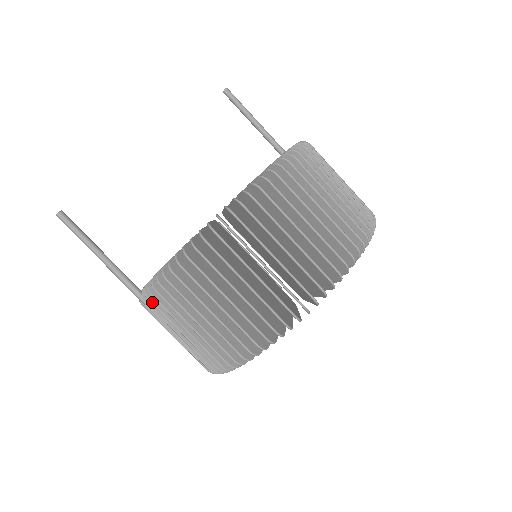
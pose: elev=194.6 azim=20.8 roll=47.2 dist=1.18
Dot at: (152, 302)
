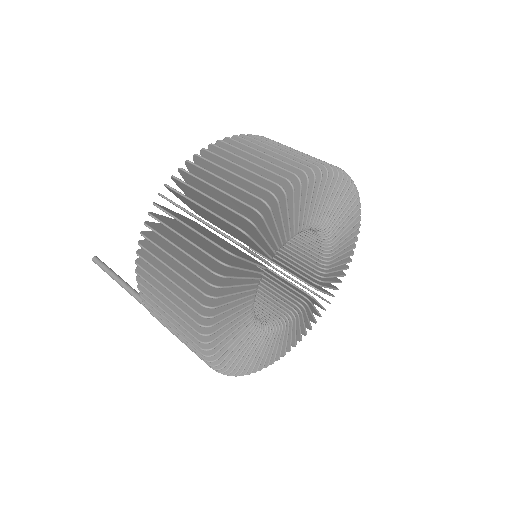
Dot at: (144, 299)
